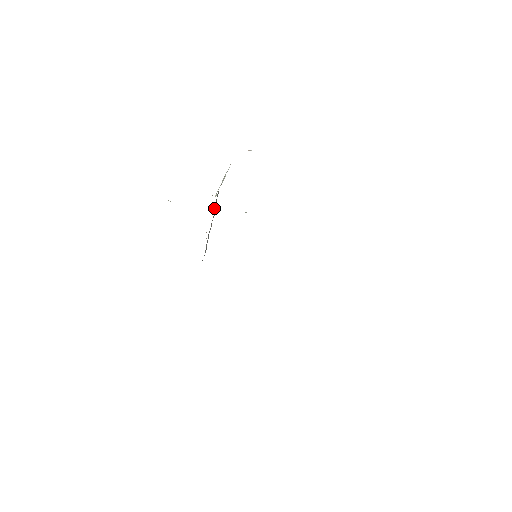
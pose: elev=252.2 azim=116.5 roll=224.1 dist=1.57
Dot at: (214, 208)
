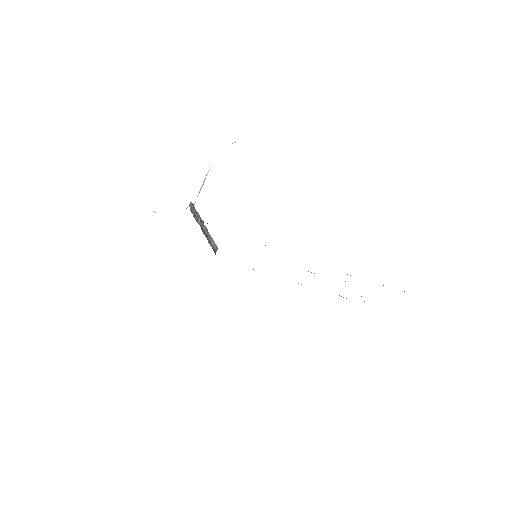
Dot at: (195, 218)
